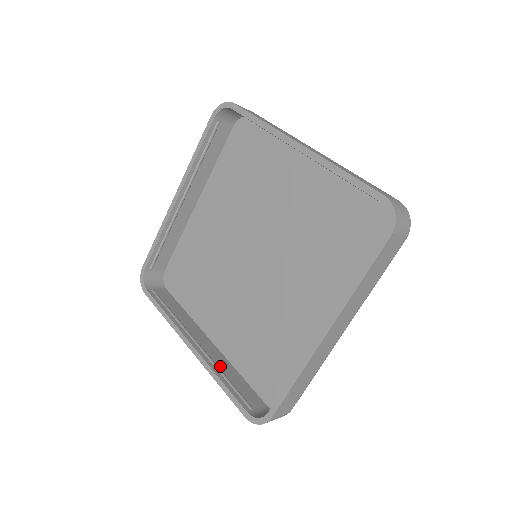
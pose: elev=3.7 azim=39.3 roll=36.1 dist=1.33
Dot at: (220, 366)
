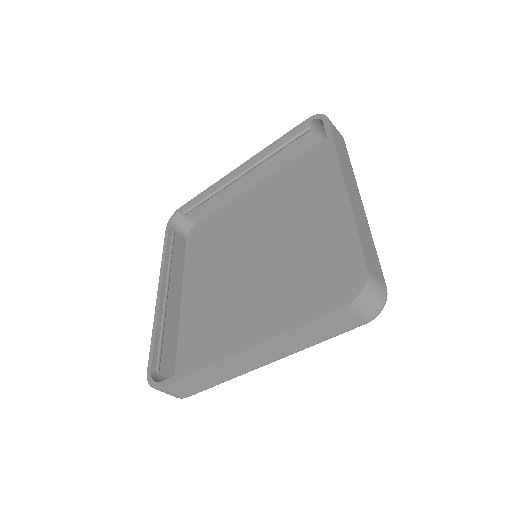
Dot at: occluded
